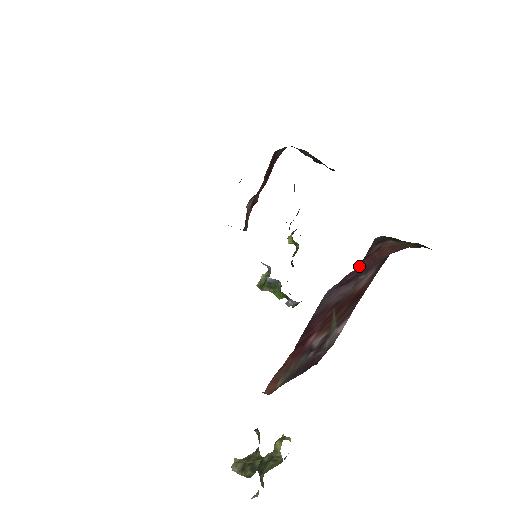
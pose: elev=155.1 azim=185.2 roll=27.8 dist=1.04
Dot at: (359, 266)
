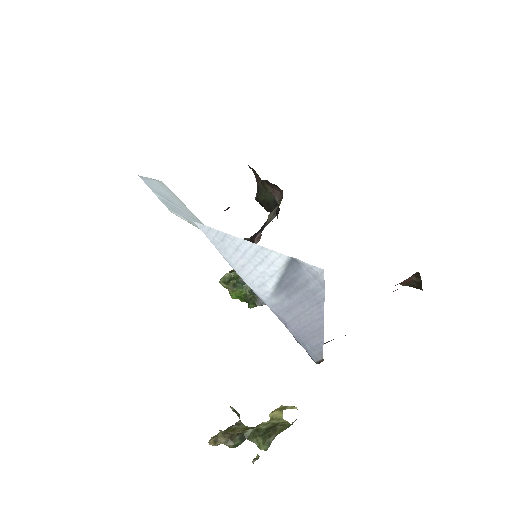
Dot at: occluded
